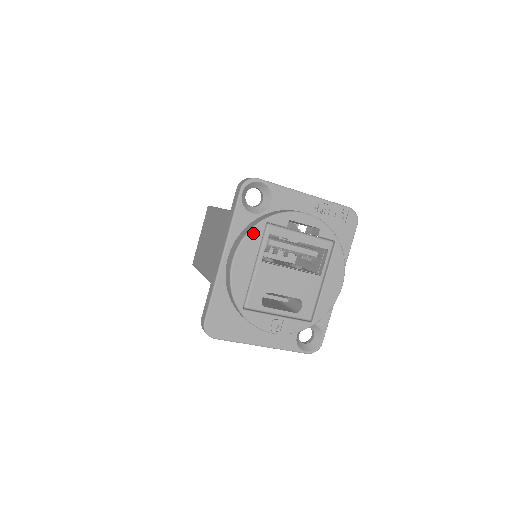
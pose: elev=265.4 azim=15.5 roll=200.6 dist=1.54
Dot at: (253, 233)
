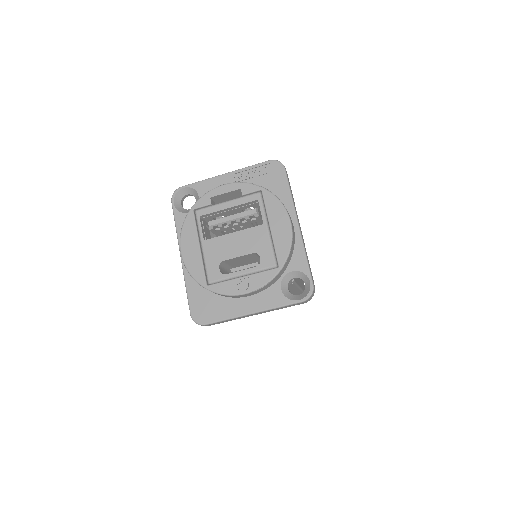
Dot at: (186, 223)
